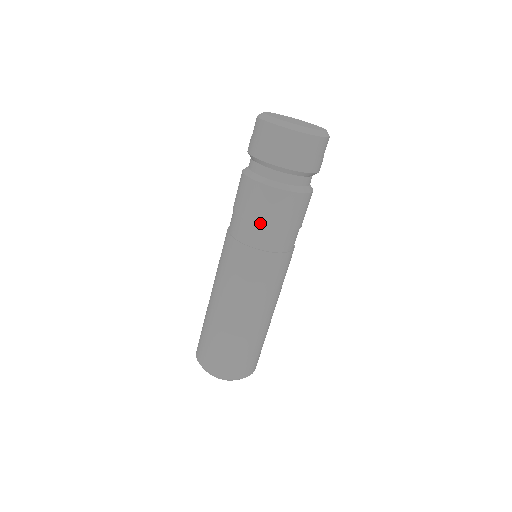
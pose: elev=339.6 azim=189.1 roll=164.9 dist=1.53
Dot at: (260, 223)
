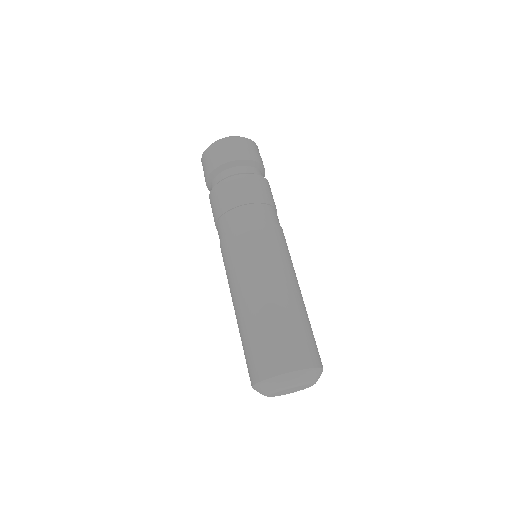
Dot at: (262, 201)
